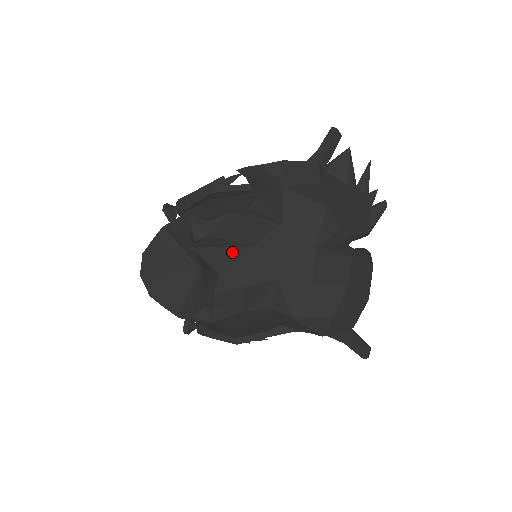
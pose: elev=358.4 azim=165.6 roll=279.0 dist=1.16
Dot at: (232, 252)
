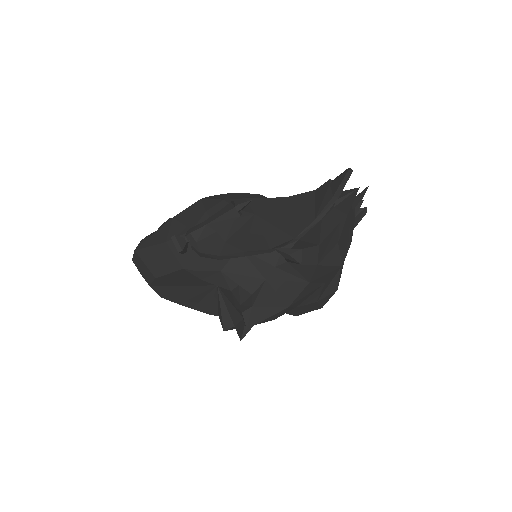
Dot at: occluded
